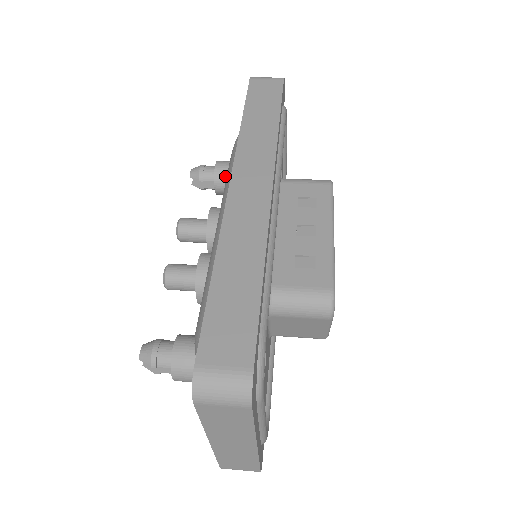
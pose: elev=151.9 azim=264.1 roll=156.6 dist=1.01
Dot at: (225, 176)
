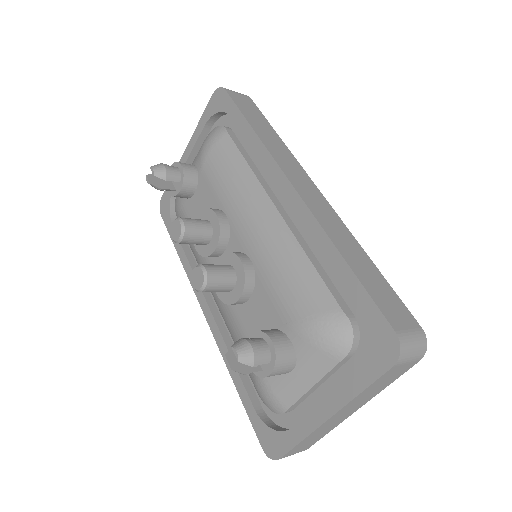
Dot at: (194, 178)
